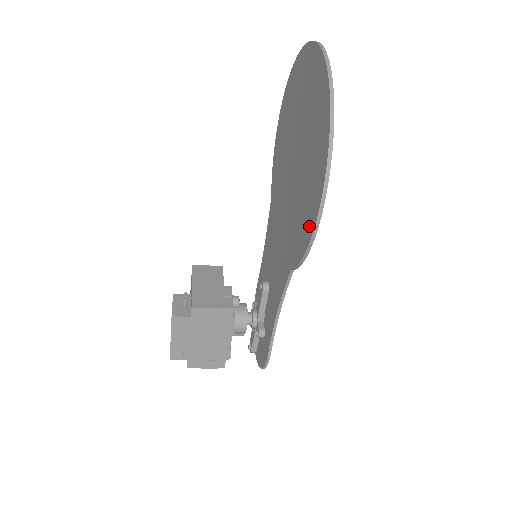
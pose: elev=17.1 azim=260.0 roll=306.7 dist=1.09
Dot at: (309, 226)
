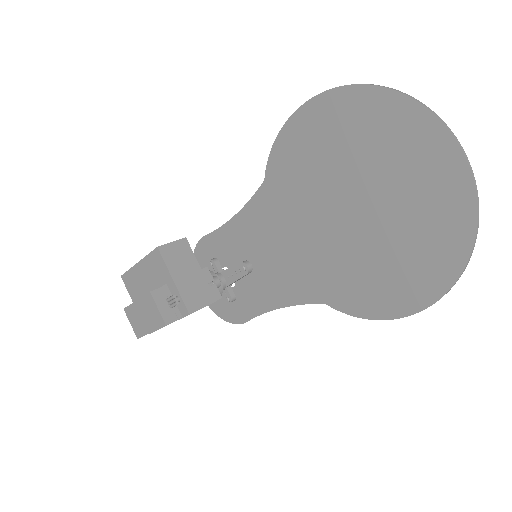
Dot at: (385, 308)
